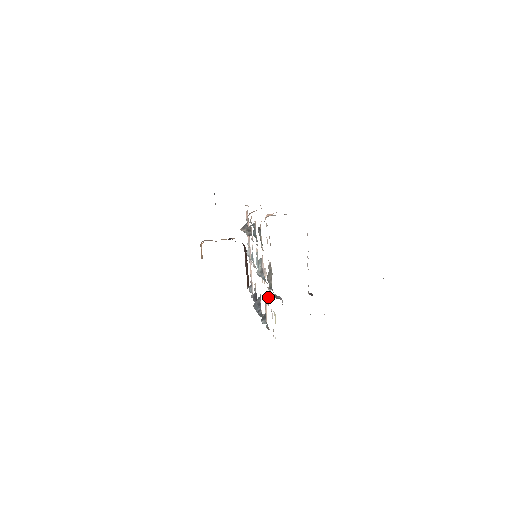
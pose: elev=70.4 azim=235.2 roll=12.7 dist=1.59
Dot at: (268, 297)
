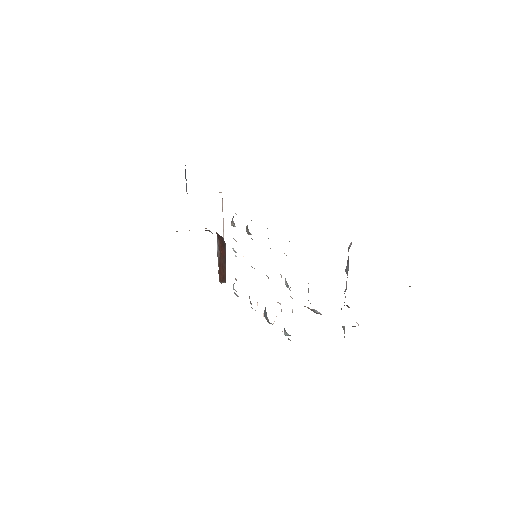
Dot at: (280, 303)
